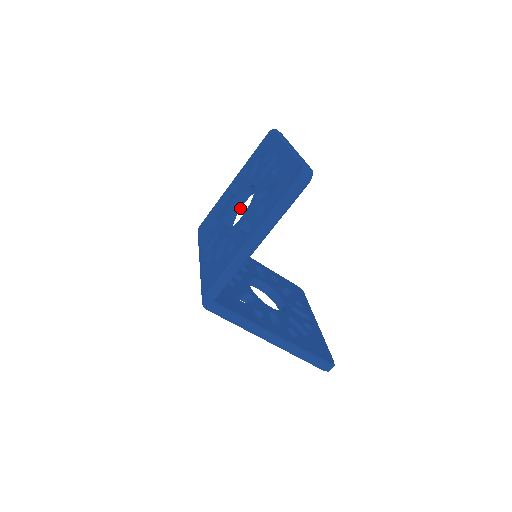
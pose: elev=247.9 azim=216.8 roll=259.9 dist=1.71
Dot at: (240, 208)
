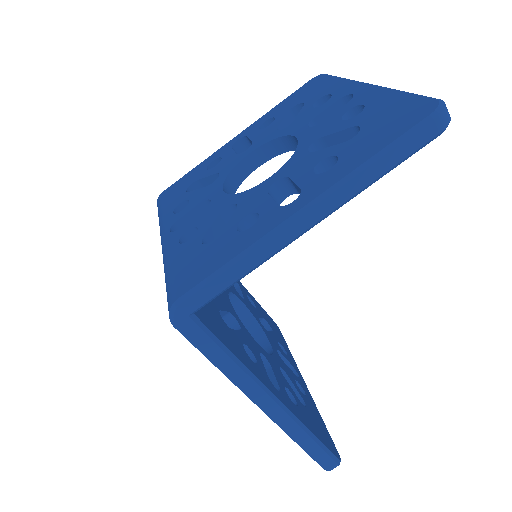
Dot at: (250, 173)
